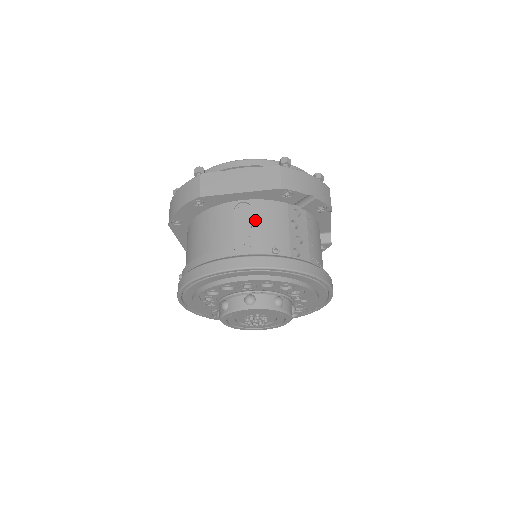
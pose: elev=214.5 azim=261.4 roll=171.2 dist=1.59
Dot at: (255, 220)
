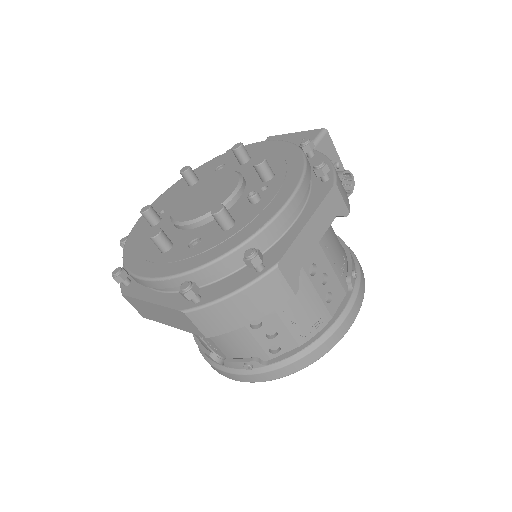
Dot at: occluded
